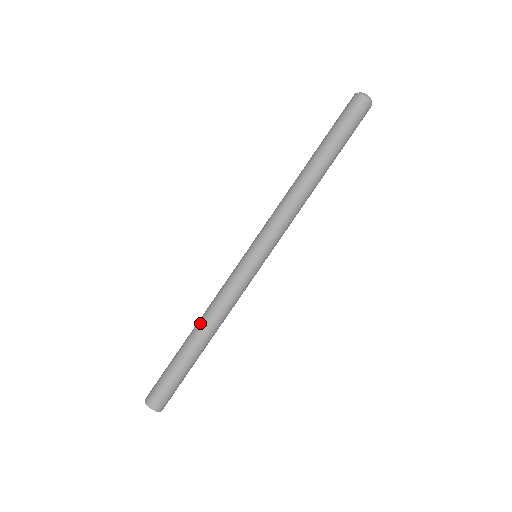
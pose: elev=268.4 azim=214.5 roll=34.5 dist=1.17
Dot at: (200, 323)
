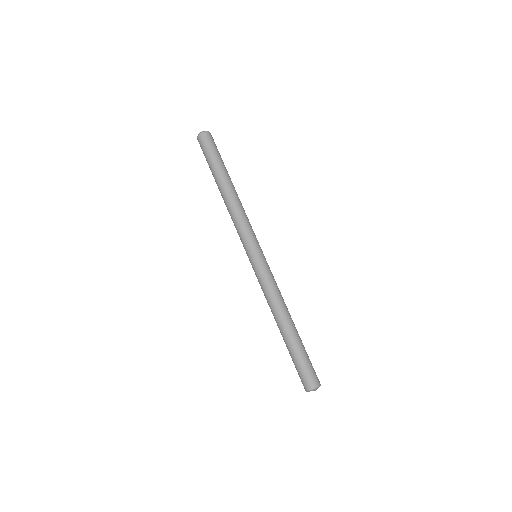
Dot at: occluded
